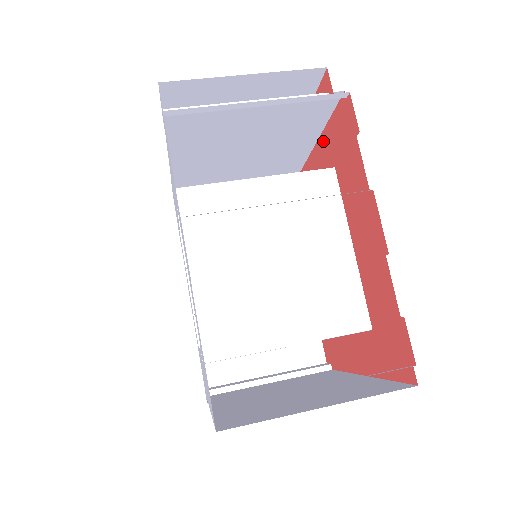
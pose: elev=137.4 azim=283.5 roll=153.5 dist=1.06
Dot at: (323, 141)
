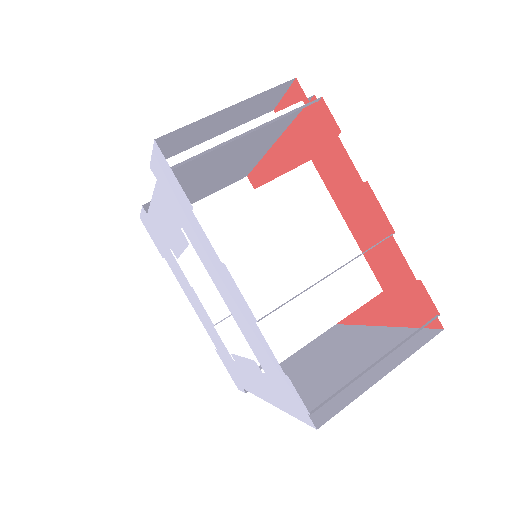
Dot at: (290, 136)
